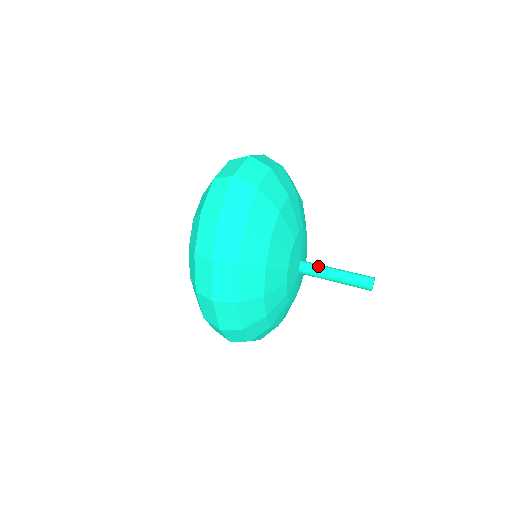
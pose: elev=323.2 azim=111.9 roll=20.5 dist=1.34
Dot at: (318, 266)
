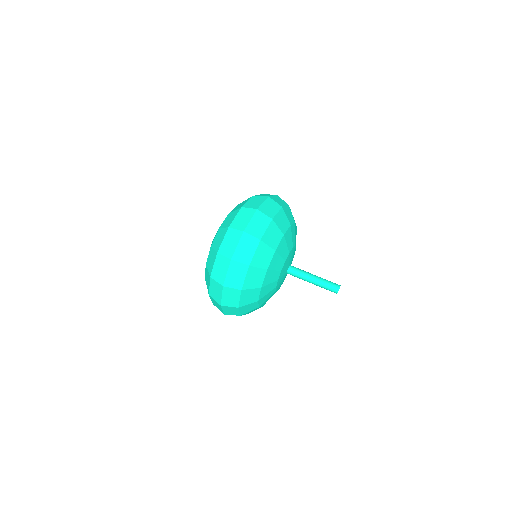
Dot at: (300, 274)
